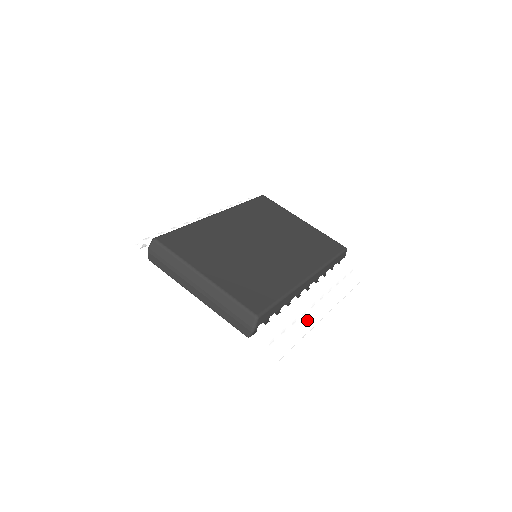
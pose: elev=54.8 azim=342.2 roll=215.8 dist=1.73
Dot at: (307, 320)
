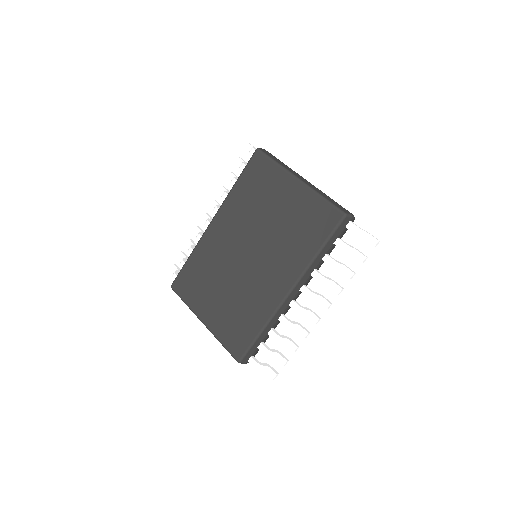
Dot at: (301, 329)
